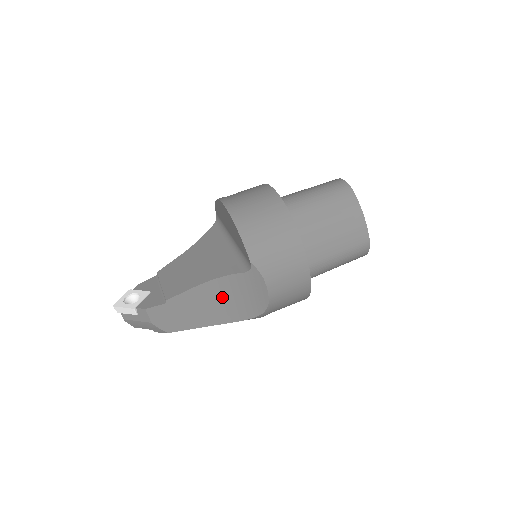
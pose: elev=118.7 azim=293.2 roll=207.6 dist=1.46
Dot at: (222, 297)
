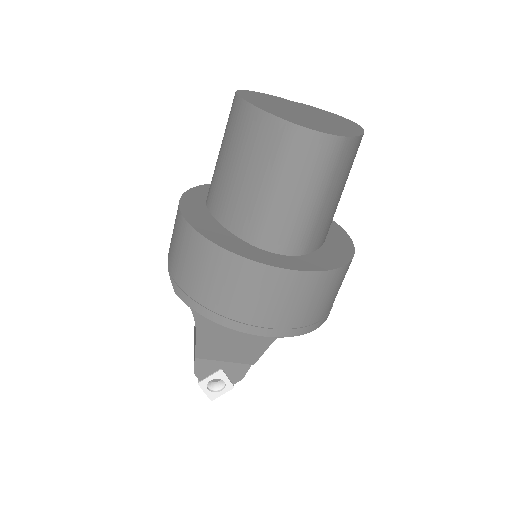
Dot at: occluded
